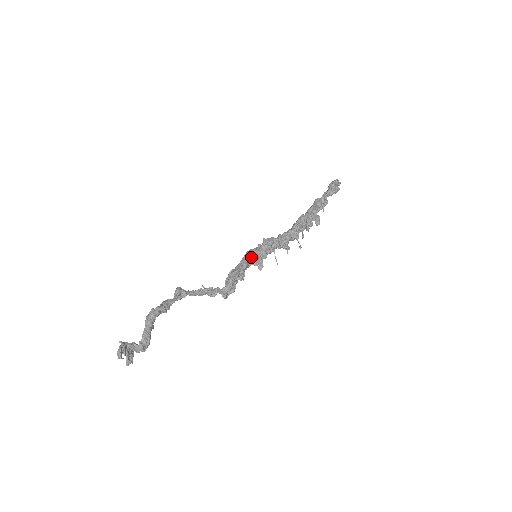
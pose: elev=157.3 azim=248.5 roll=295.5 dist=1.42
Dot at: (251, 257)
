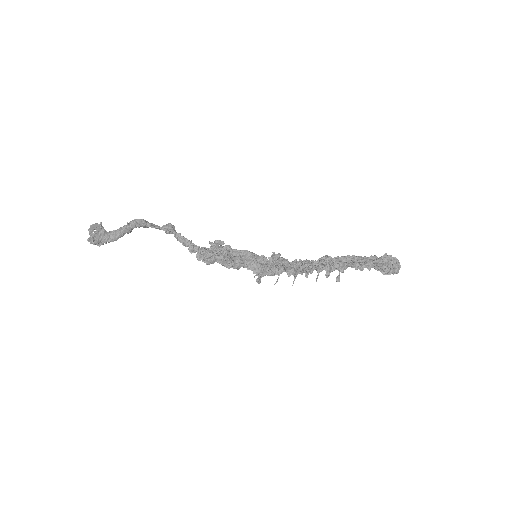
Dot at: (251, 254)
